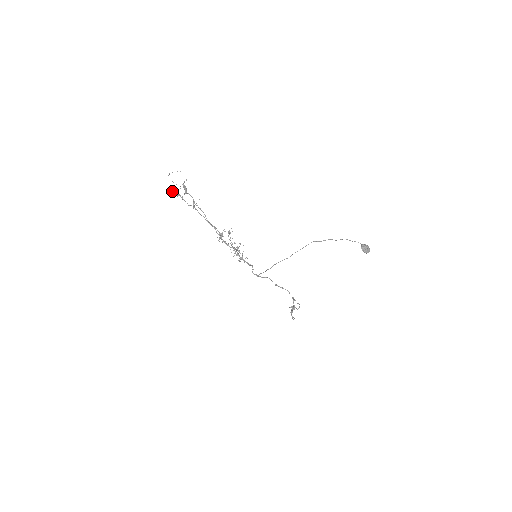
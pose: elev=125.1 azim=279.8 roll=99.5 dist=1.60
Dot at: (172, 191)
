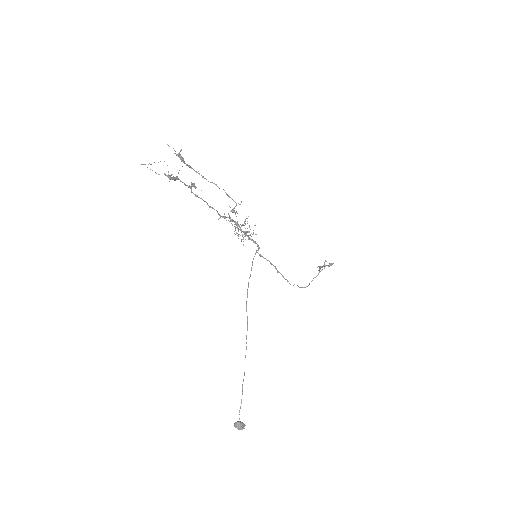
Dot at: occluded
